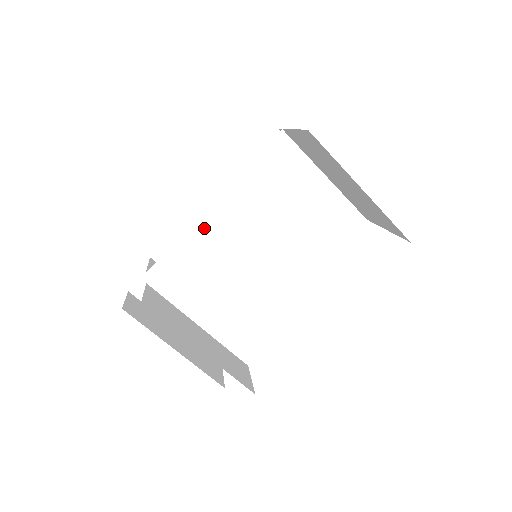
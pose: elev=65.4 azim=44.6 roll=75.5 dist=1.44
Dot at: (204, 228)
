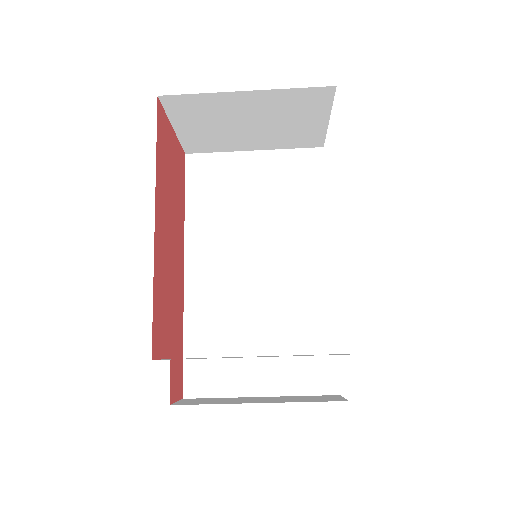
Dot at: (197, 281)
